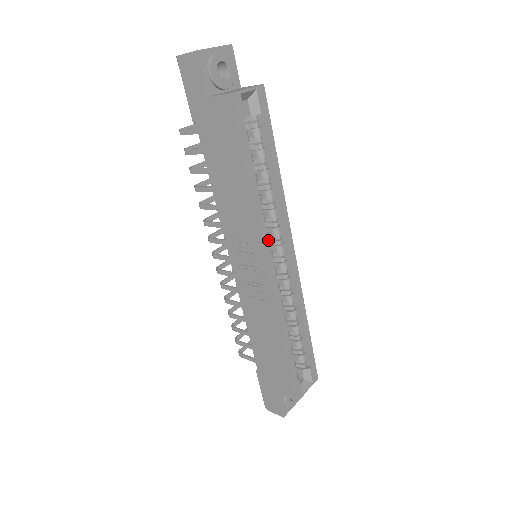
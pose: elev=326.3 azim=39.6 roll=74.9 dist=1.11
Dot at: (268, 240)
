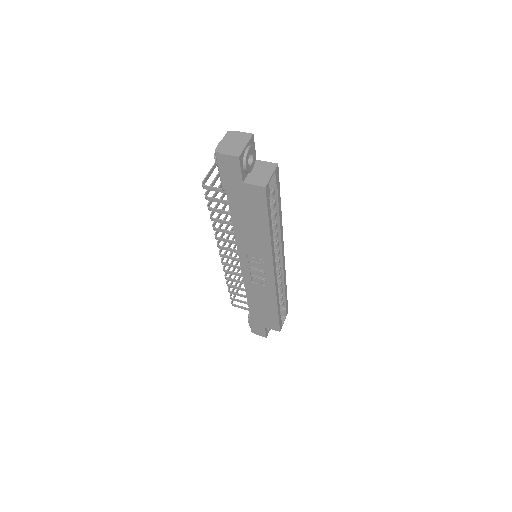
Dot at: occluded
